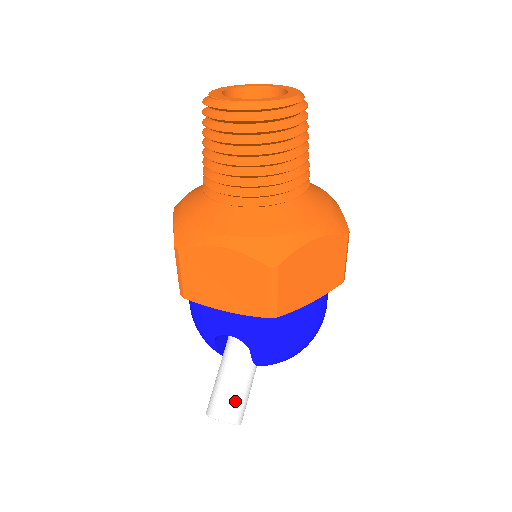
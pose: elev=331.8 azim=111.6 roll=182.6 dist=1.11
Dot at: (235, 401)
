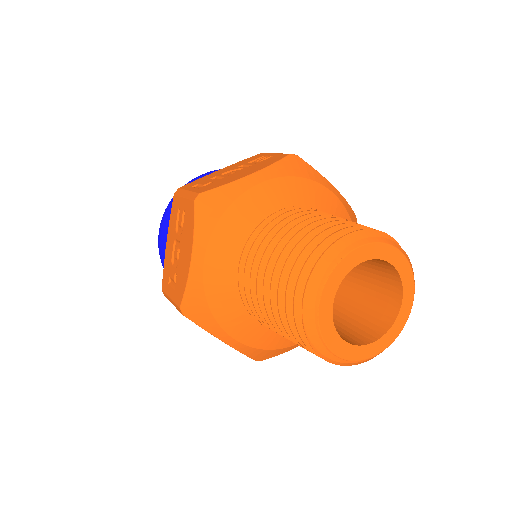
Dot at: occluded
